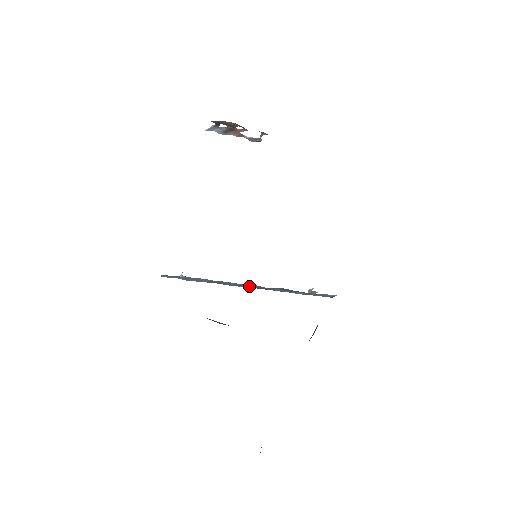
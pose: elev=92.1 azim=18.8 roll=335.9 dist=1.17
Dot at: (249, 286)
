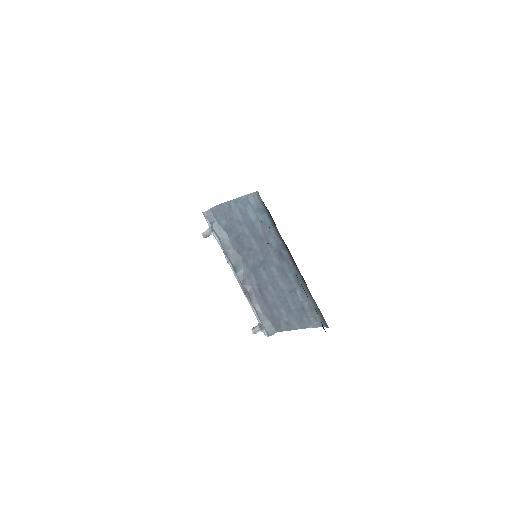
Dot at: (238, 269)
